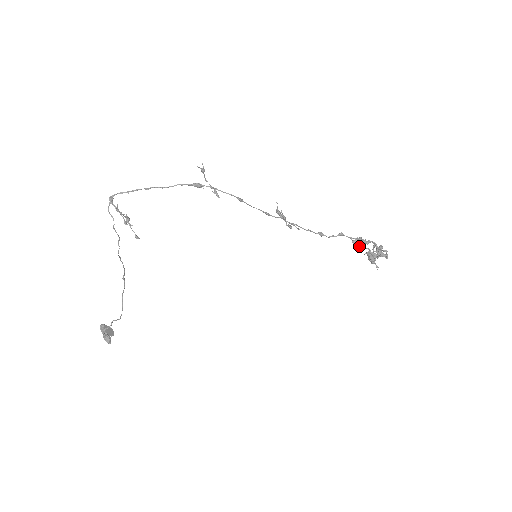
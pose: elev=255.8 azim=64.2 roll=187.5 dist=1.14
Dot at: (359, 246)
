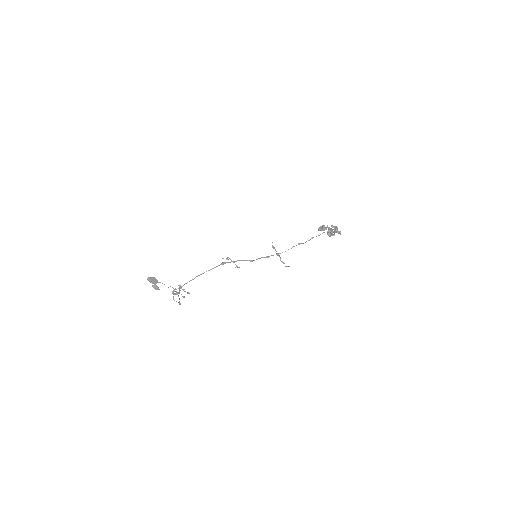
Dot at: (323, 229)
